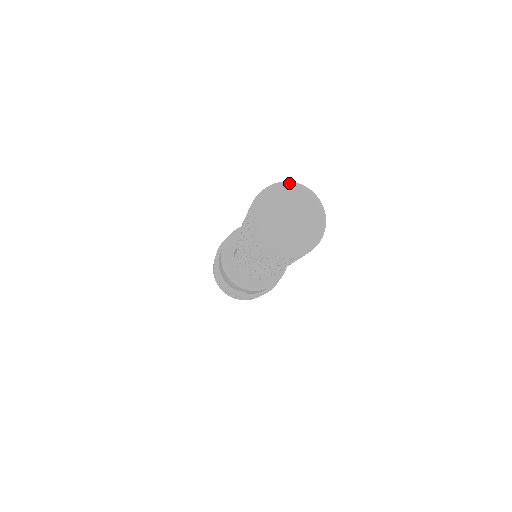
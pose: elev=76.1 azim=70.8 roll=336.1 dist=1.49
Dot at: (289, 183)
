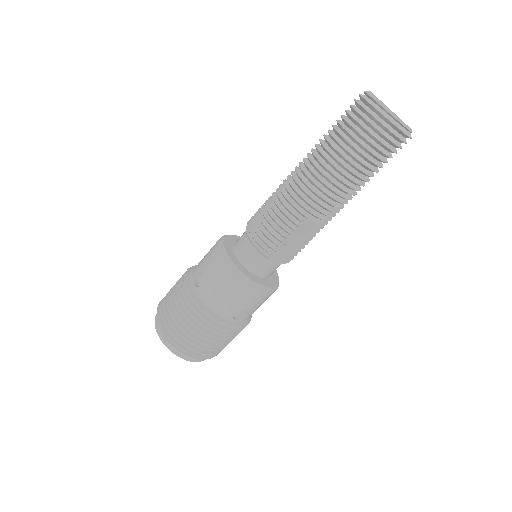
Dot at: occluded
